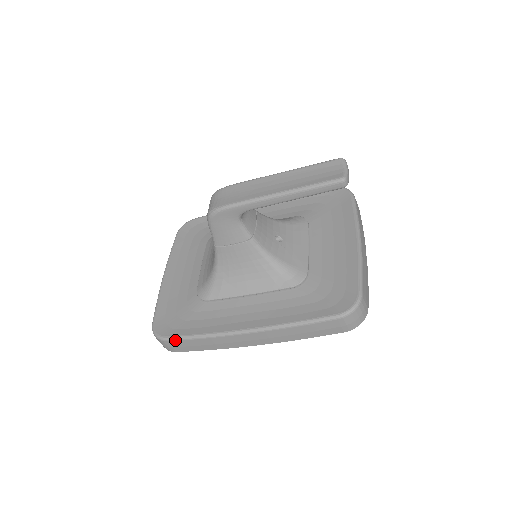
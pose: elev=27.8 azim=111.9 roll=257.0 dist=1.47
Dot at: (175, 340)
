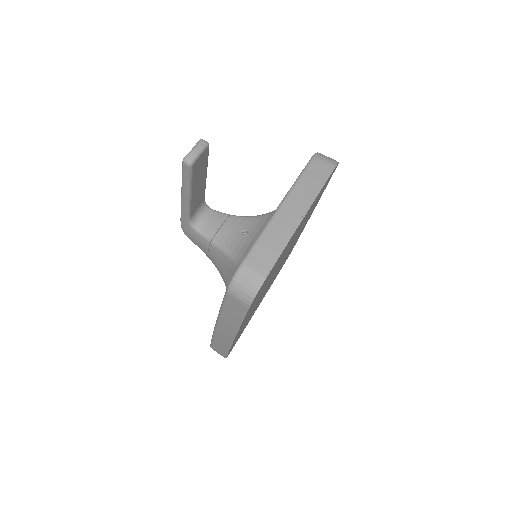
Dot at: (211, 345)
